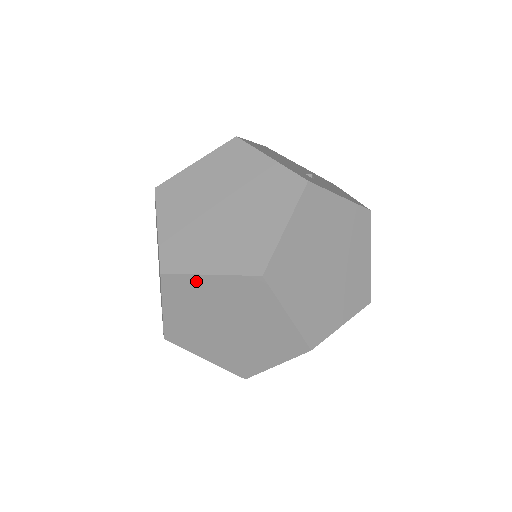
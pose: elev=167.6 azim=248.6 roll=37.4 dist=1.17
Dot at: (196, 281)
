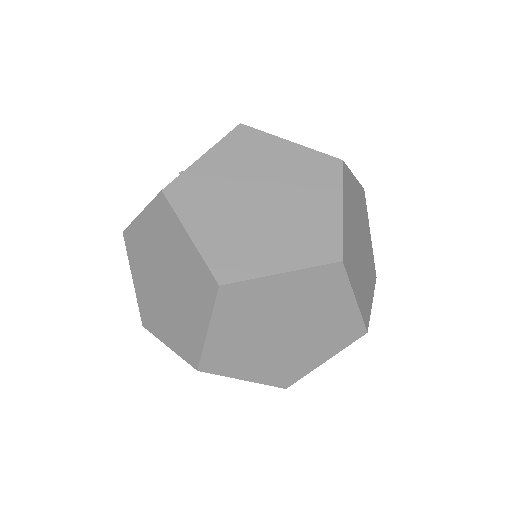
Dot at: (263, 285)
